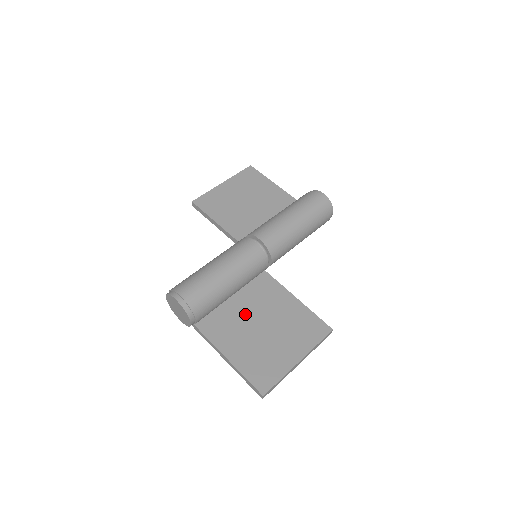
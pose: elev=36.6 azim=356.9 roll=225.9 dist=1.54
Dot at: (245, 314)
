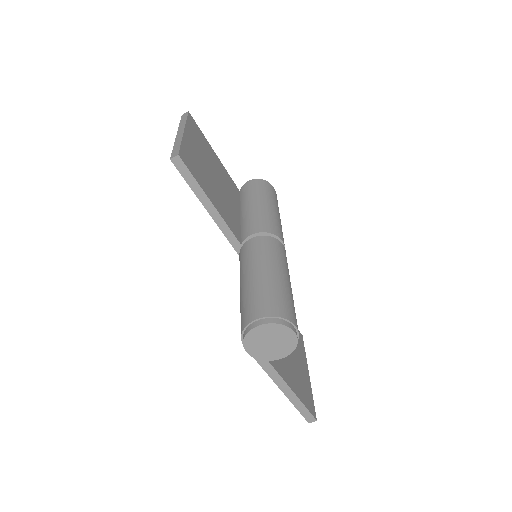
Dot at: occluded
